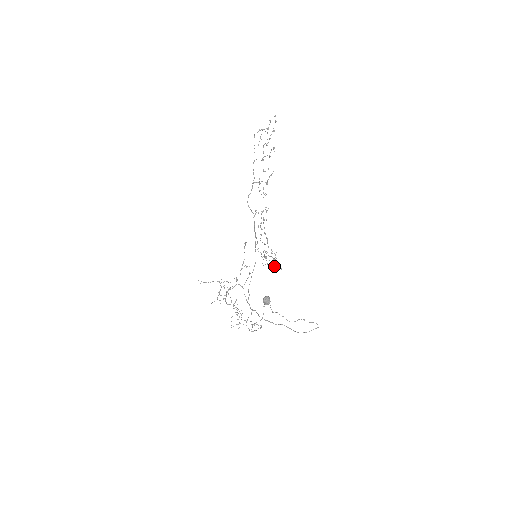
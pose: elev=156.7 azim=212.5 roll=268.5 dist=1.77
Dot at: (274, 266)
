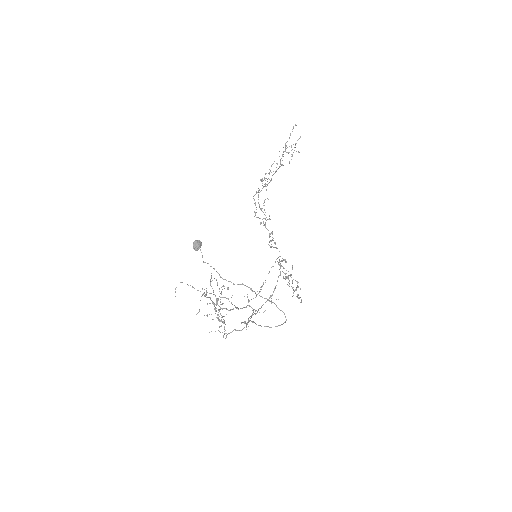
Dot at: (296, 289)
